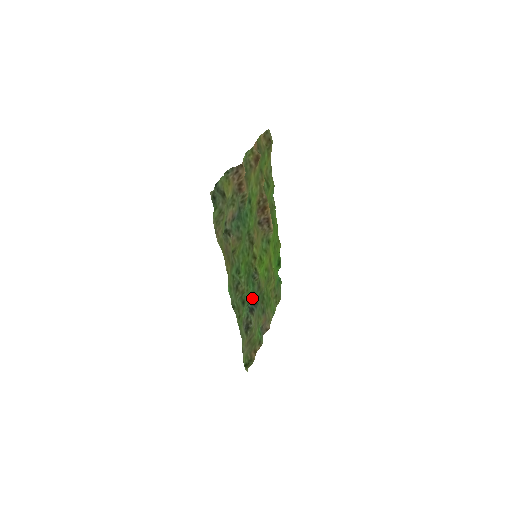
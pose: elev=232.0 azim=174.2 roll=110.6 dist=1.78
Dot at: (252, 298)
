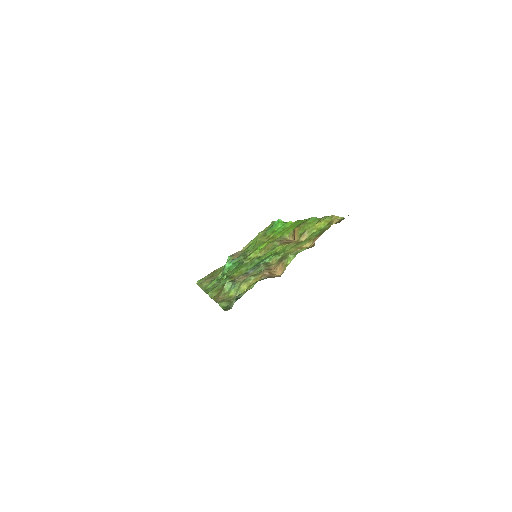
Dot at: occluded
